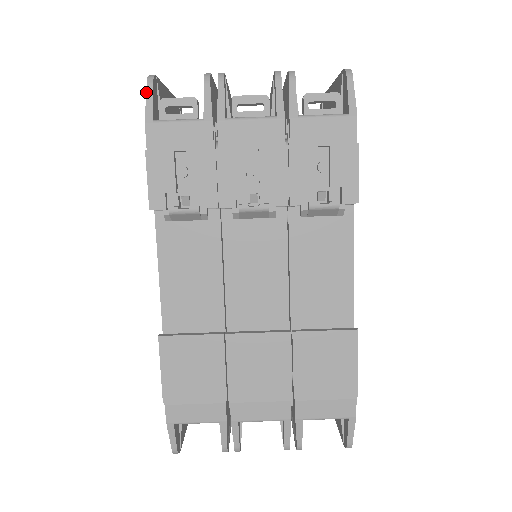
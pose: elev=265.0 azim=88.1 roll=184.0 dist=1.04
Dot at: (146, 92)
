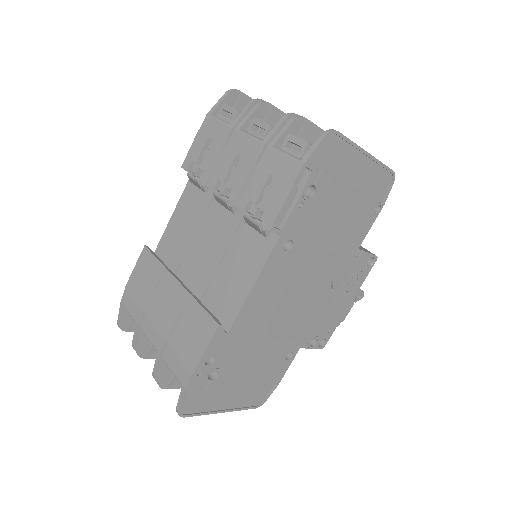
Dot at: (222, 97)
